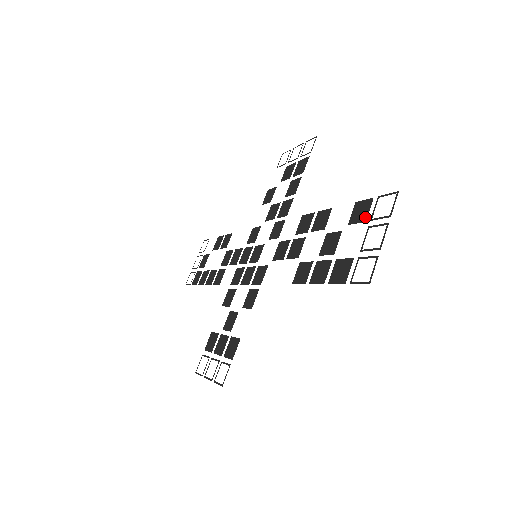
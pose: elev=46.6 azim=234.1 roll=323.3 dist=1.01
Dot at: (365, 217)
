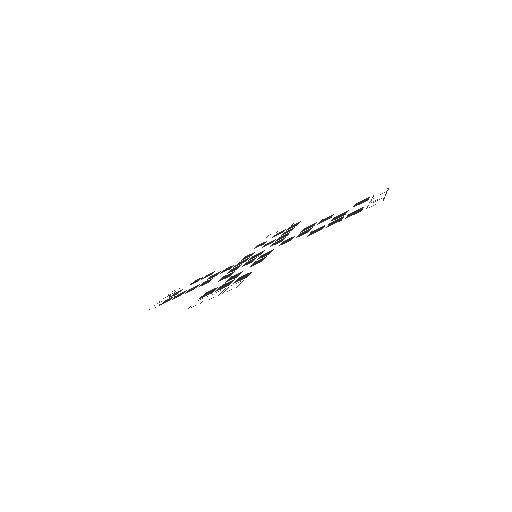
Dot at: (367, 200)
